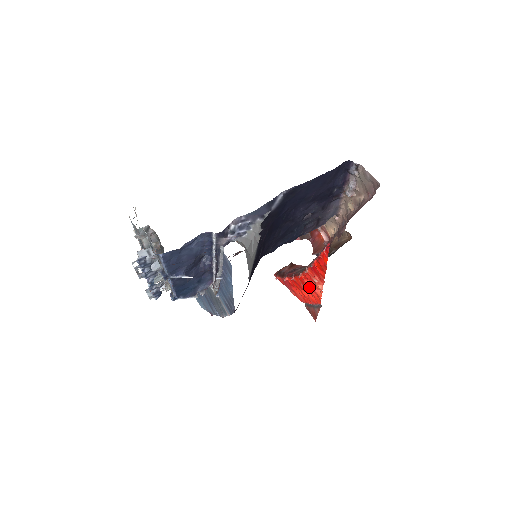
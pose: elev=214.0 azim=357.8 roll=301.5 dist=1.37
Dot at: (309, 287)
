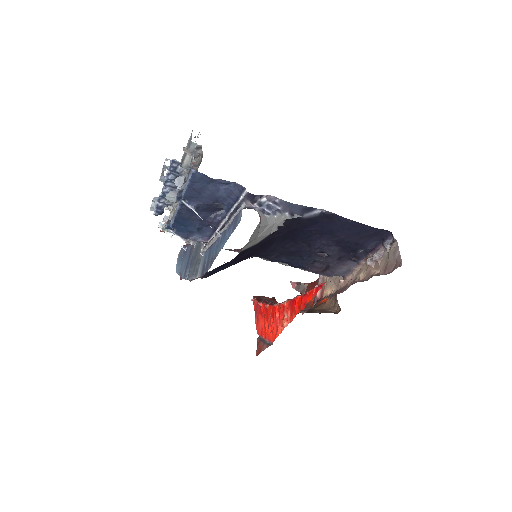
Dot at: (275, 320)
